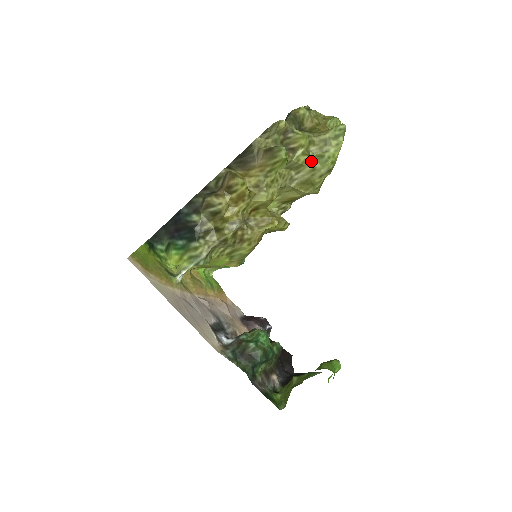
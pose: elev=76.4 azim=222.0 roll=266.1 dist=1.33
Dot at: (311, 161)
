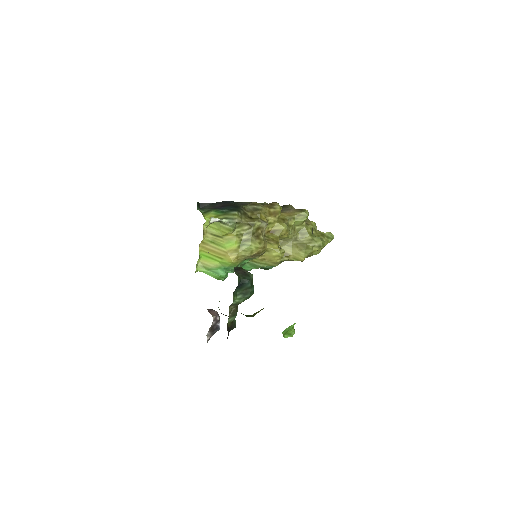
Dot at: (312, 236)
